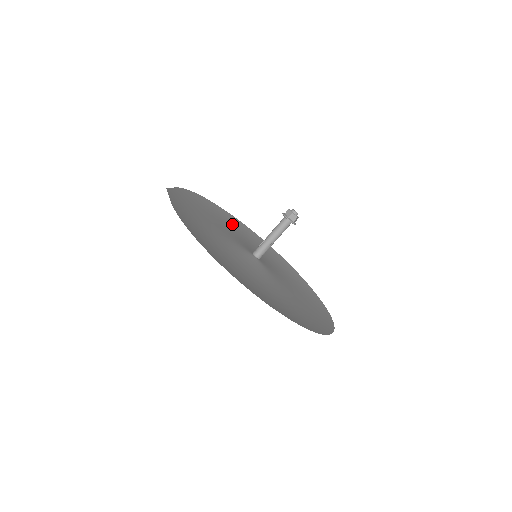
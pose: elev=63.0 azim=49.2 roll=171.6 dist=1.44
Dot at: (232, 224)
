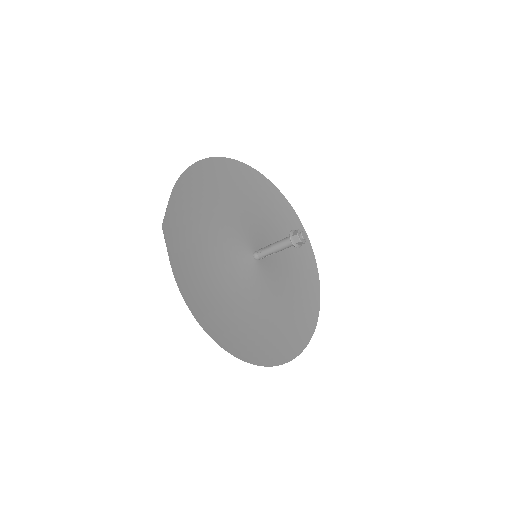
Dot at: (231, 185)
